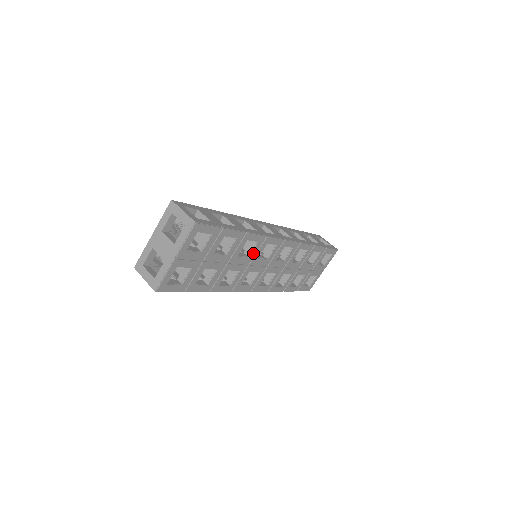
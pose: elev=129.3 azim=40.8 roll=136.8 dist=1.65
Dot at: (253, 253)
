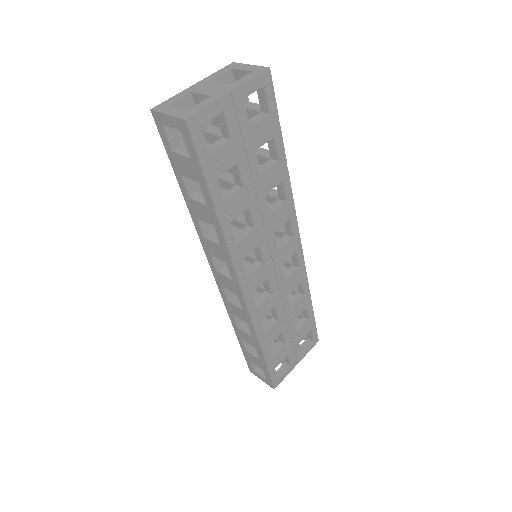
Dot at: (275, 215)
